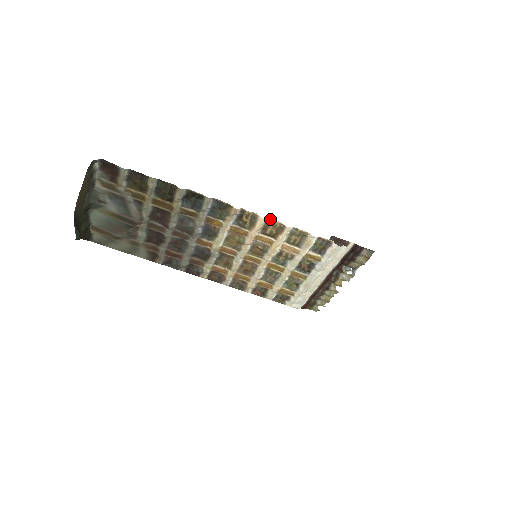
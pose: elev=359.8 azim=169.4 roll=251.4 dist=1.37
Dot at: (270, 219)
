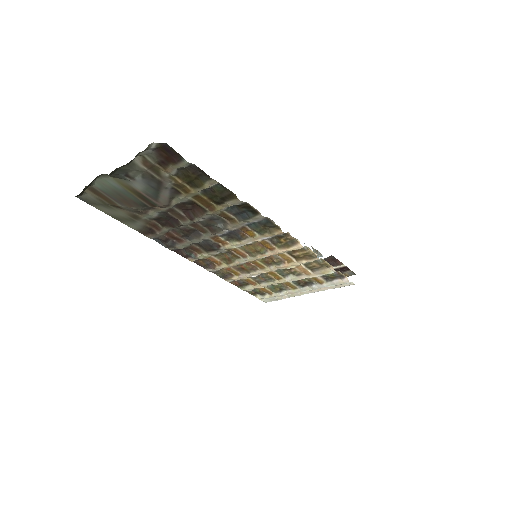
Dot at: (307, 247)
